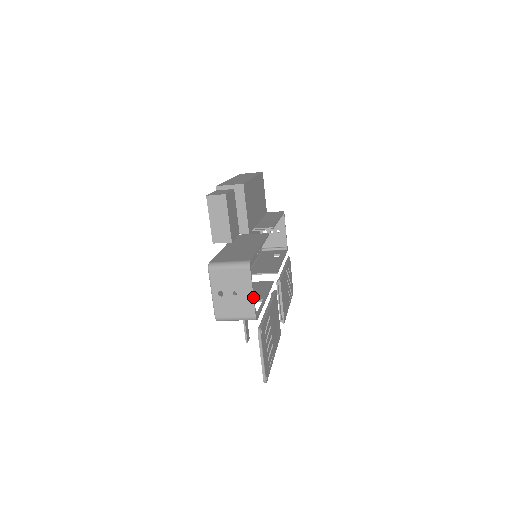
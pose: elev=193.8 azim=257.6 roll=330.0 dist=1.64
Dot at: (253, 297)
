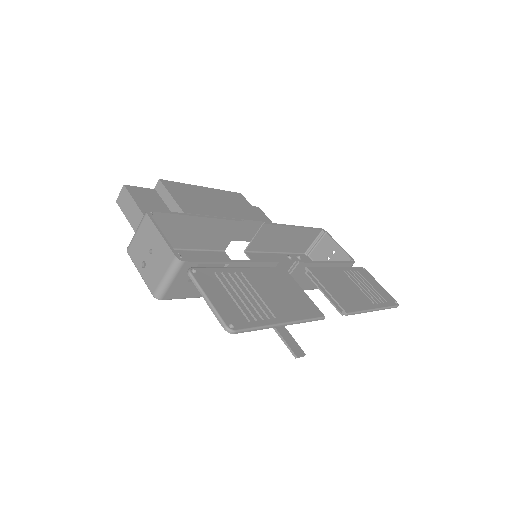
Dot at: (163, 238)
